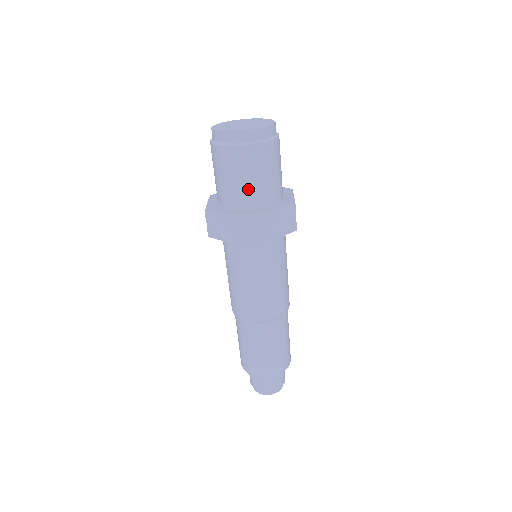
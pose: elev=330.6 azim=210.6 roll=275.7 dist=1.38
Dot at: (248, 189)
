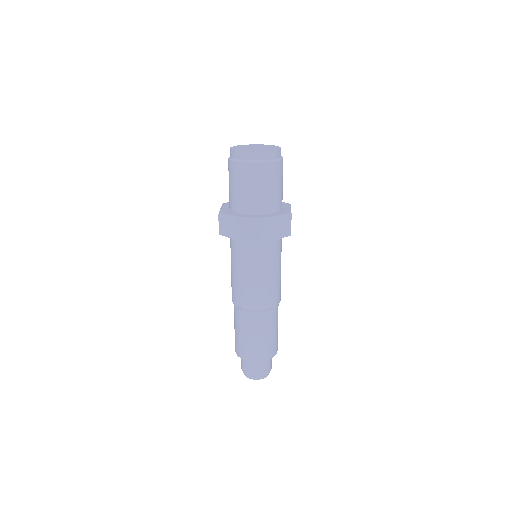
Dot at: (279, 195)
